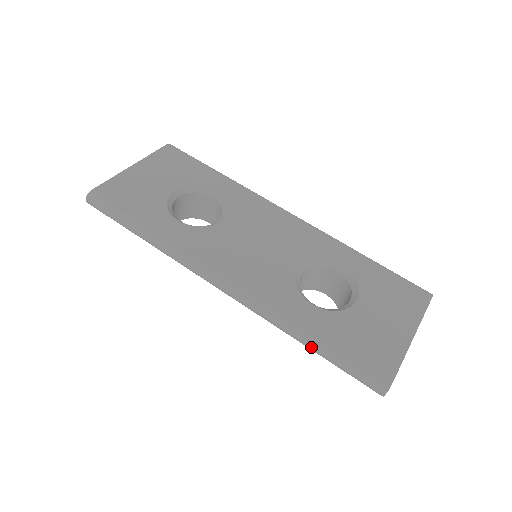
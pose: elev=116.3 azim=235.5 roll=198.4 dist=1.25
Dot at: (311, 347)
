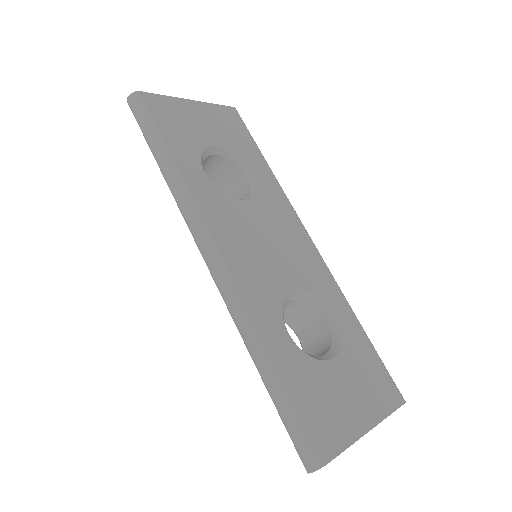
Dot at: (263, 374)
